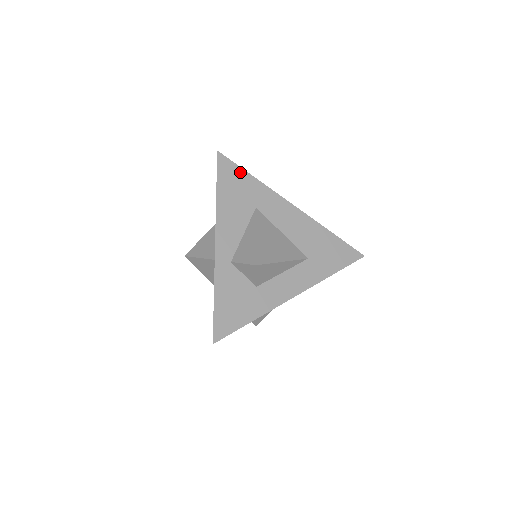
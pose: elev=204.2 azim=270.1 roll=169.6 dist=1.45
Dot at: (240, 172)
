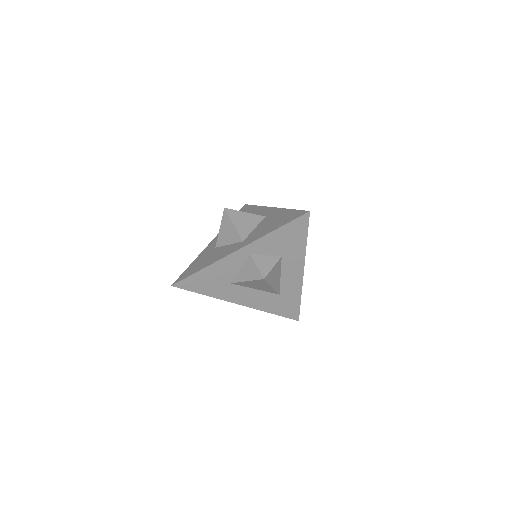
Dot at: occluded
